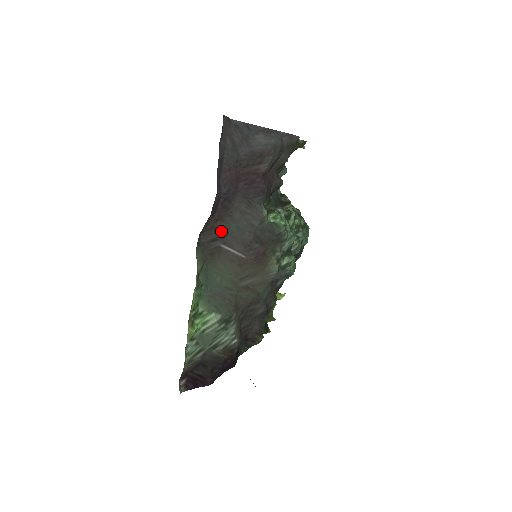
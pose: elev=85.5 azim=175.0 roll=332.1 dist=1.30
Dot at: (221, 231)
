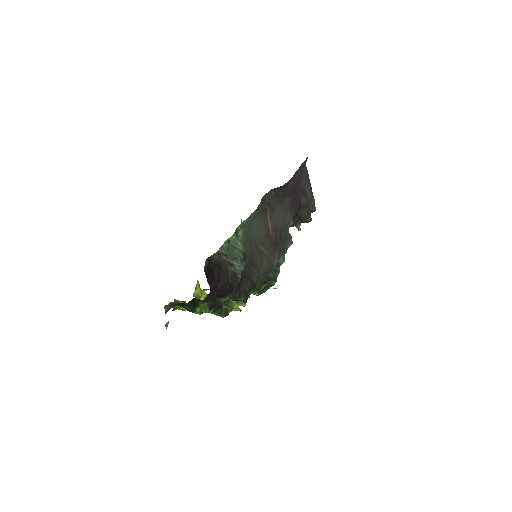
Dot at: (274, 204)
